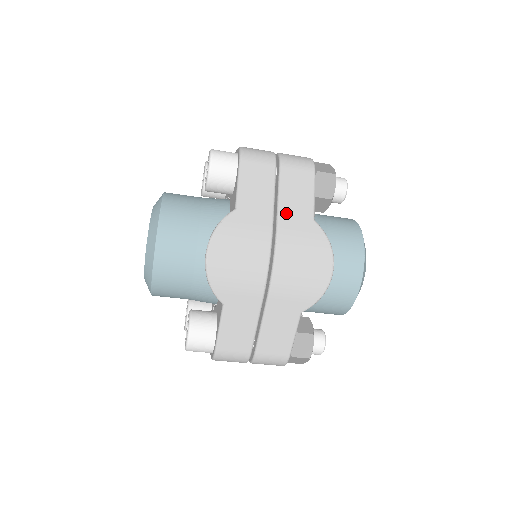
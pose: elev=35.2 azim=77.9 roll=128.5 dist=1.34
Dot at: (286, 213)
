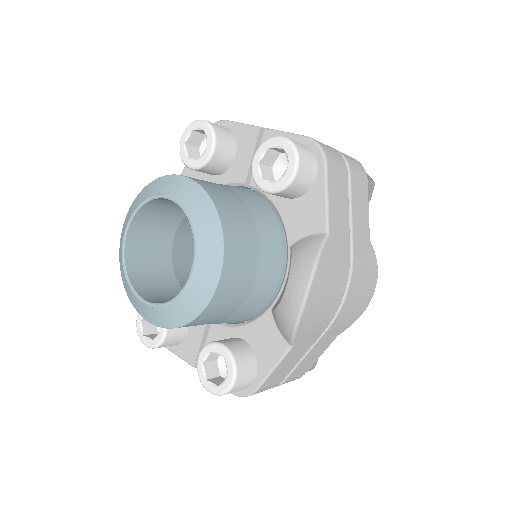
Dot at: (357, 235)
